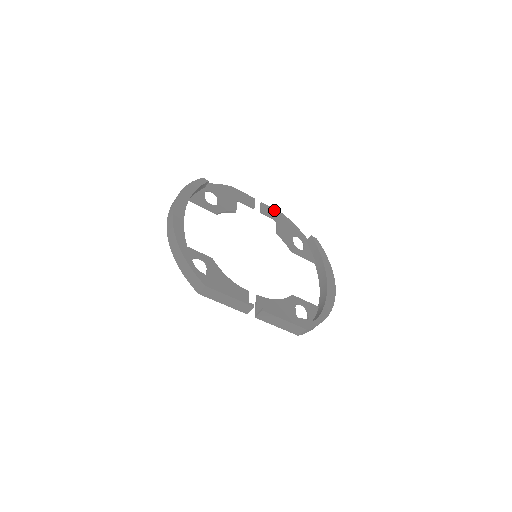
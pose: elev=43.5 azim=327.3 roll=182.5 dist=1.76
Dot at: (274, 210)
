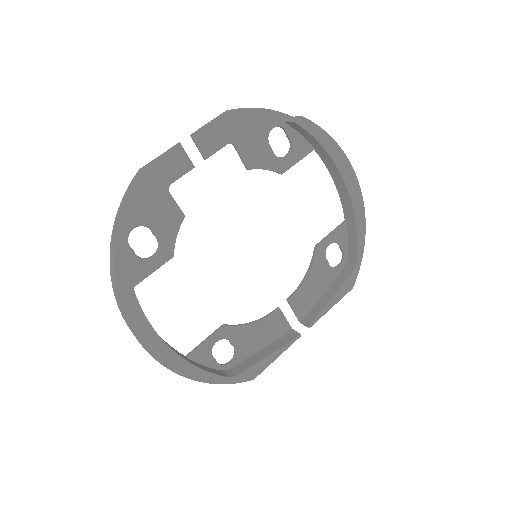
Dot at: (216, 123)
